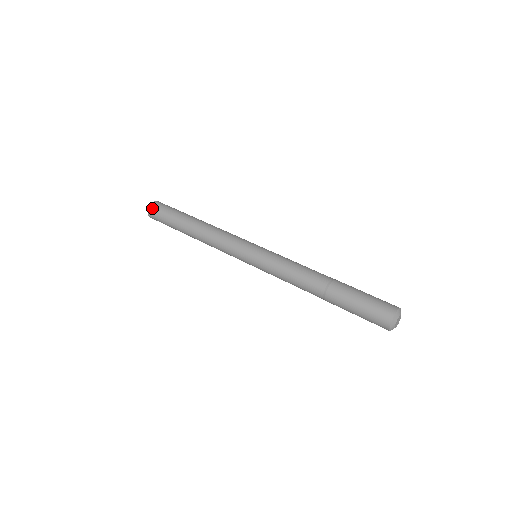
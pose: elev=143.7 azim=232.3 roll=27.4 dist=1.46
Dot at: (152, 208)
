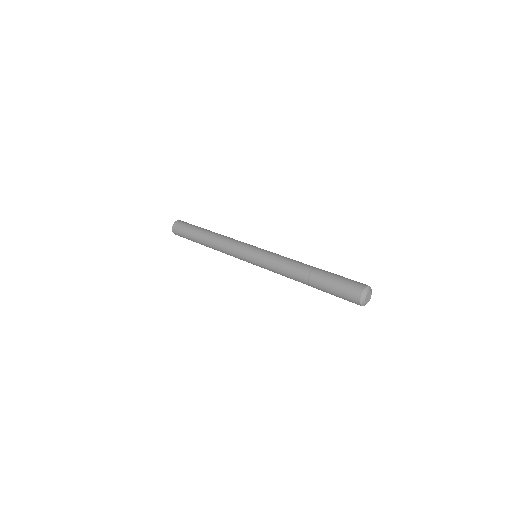
Dot at: (175, 232)
